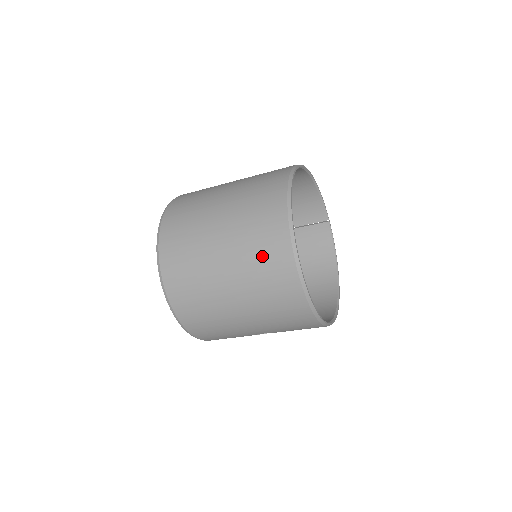
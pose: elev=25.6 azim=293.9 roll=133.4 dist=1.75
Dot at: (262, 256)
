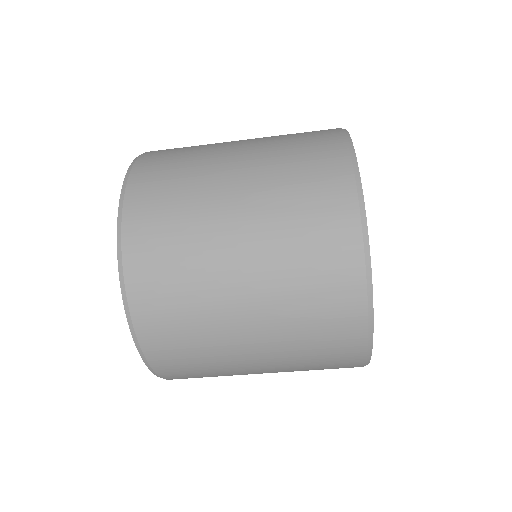
Dot at: (313, 281)
